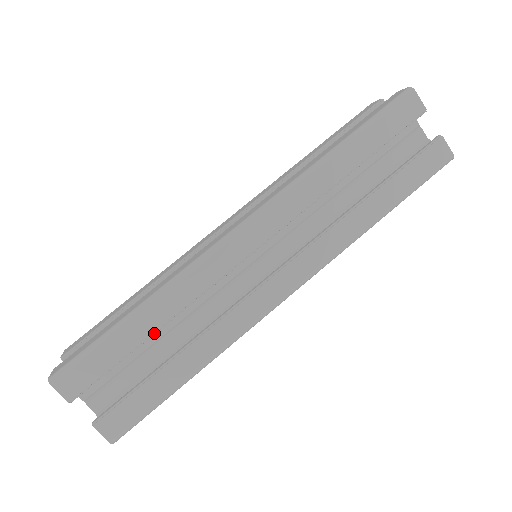
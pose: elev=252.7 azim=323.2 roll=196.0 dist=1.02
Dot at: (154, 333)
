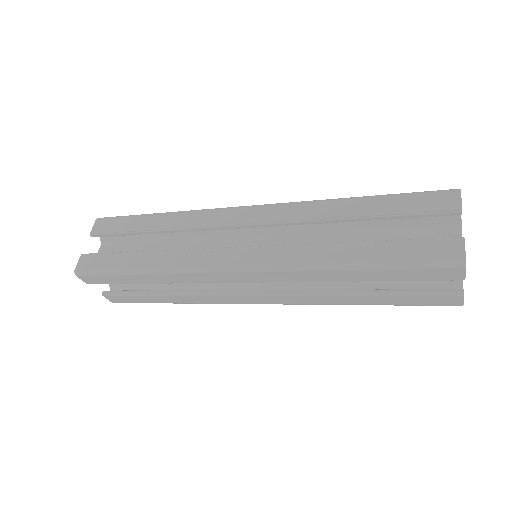
Dot at: (153, 231)
